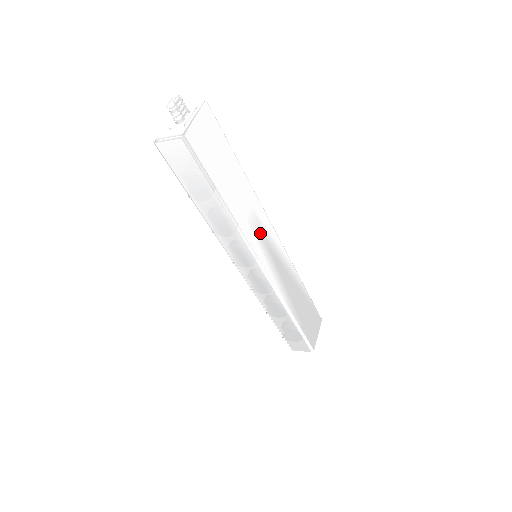
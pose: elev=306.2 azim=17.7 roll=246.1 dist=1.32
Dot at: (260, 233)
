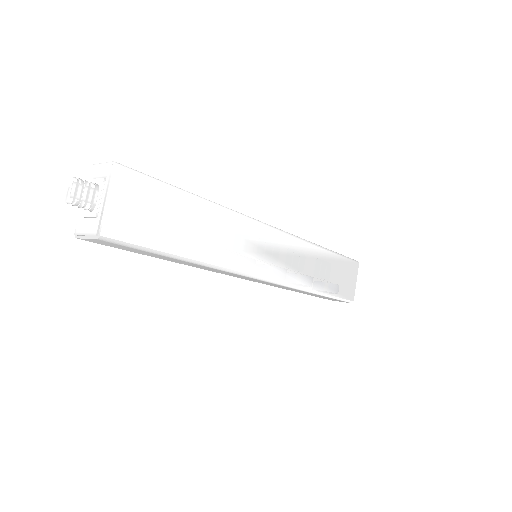
Dot at: (248, 247)
